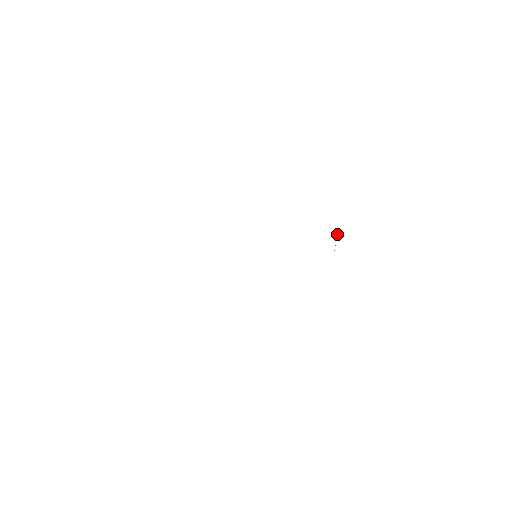
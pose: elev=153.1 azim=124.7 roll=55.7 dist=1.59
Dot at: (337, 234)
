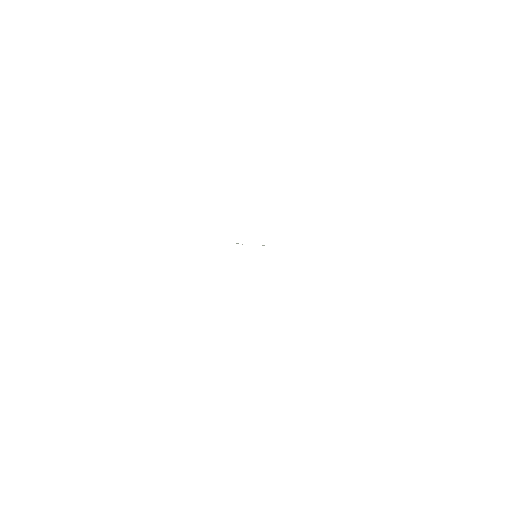
Dot at: occluded
